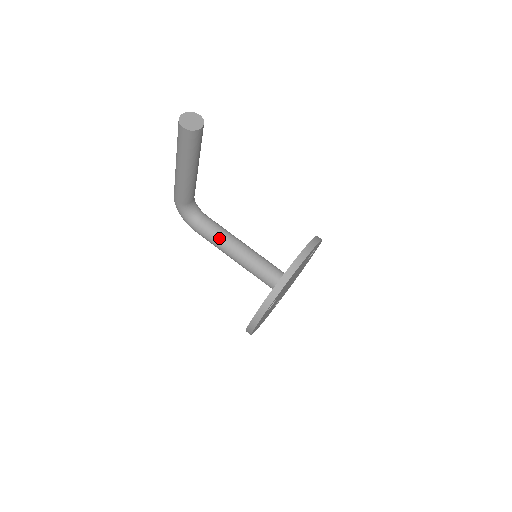
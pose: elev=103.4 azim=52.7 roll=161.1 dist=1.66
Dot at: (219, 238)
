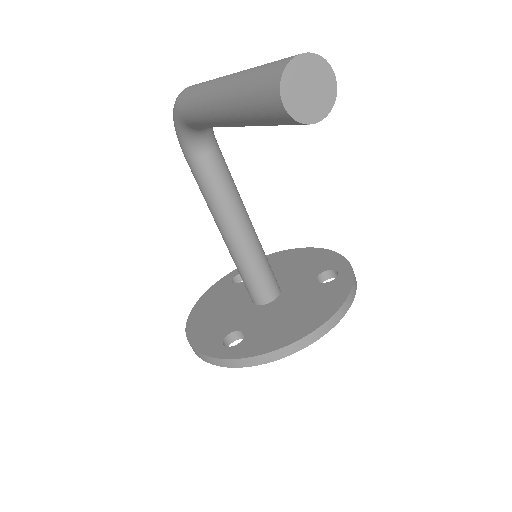
Dot at: (217, 199)
